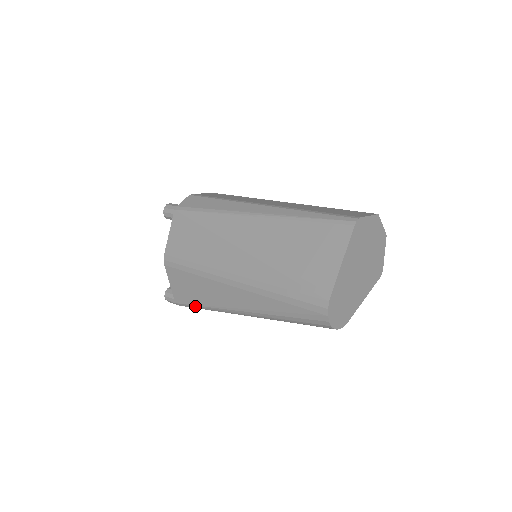
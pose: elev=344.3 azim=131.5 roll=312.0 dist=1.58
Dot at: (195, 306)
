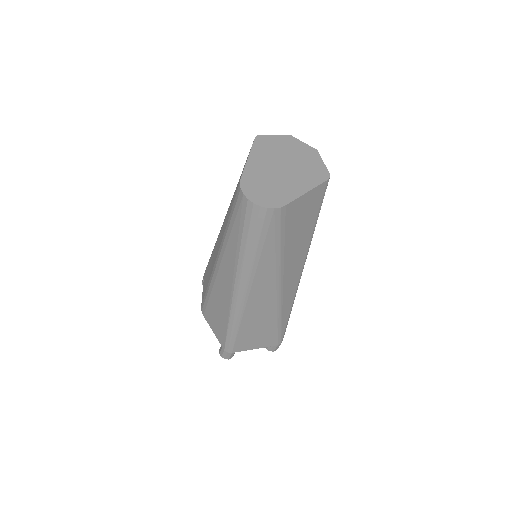
Dot at: (228, 332)
